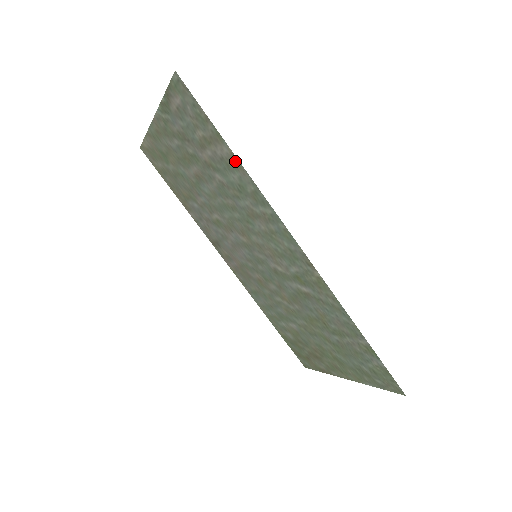
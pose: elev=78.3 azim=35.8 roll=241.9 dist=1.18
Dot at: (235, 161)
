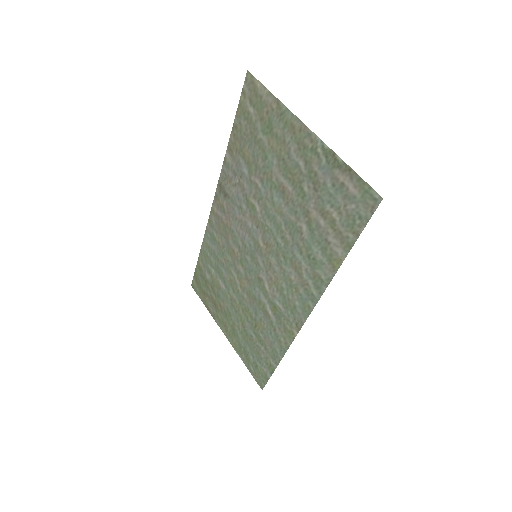
Dot at: (336, 262)
